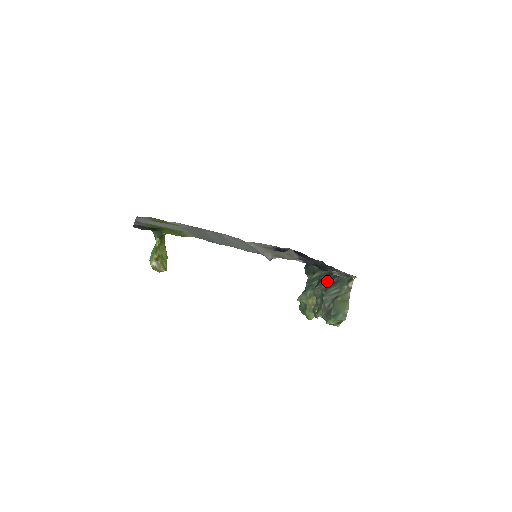
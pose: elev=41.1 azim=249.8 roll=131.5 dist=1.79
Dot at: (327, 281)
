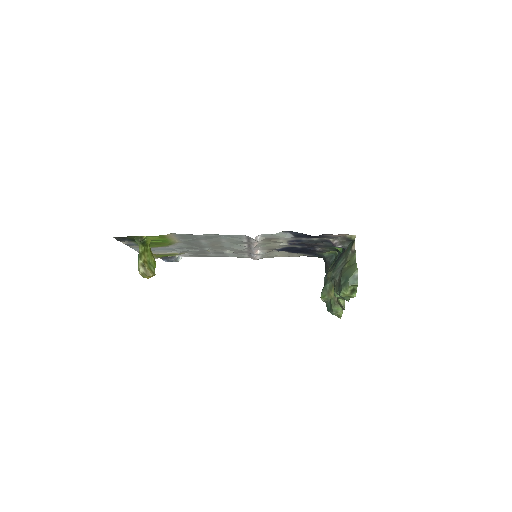
Dot at: occluded
